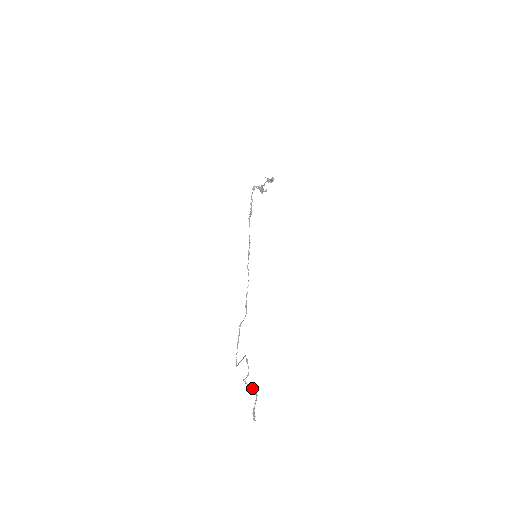
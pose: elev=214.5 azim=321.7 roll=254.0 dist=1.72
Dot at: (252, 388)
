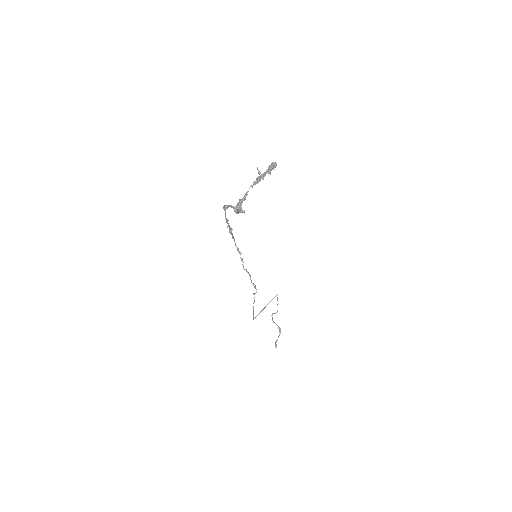
Dot at: occluded
